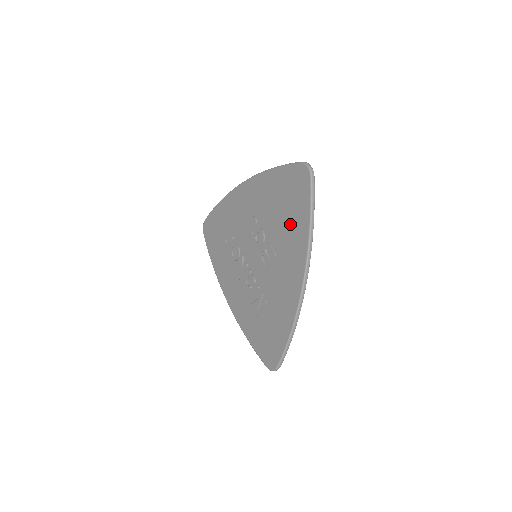
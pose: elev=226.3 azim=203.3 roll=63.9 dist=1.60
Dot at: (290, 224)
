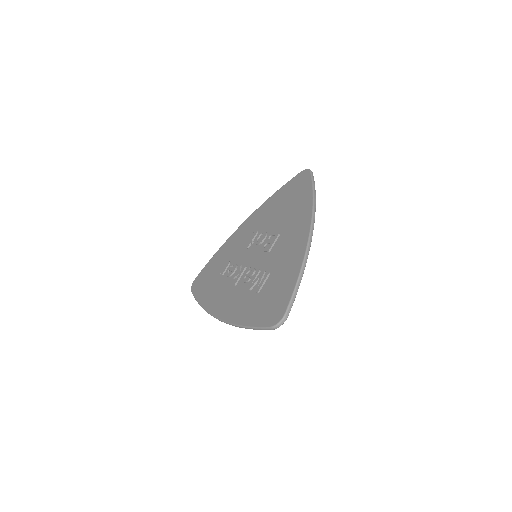
Dot at: (293, 206)
